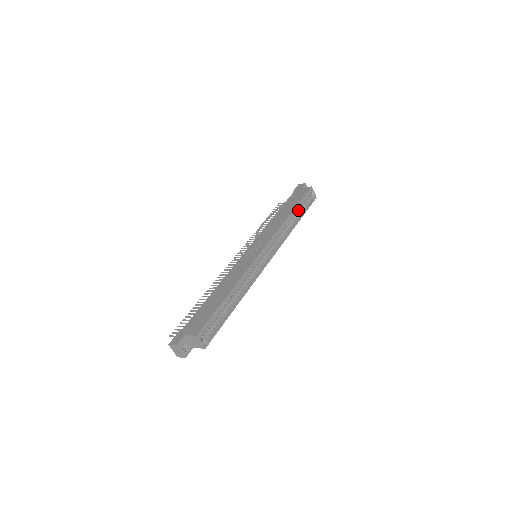
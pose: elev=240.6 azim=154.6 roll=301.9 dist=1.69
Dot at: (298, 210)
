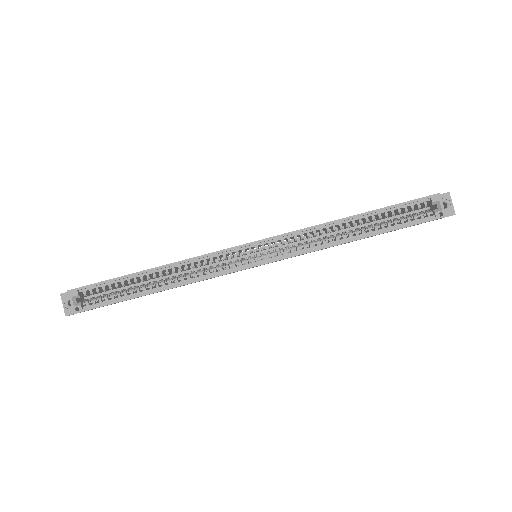
Dot at: (383, 222)
